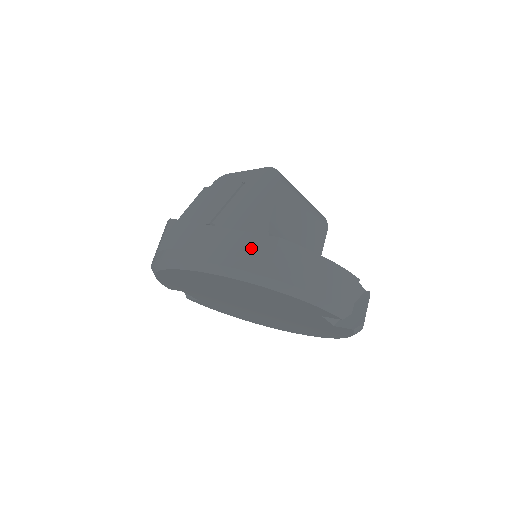
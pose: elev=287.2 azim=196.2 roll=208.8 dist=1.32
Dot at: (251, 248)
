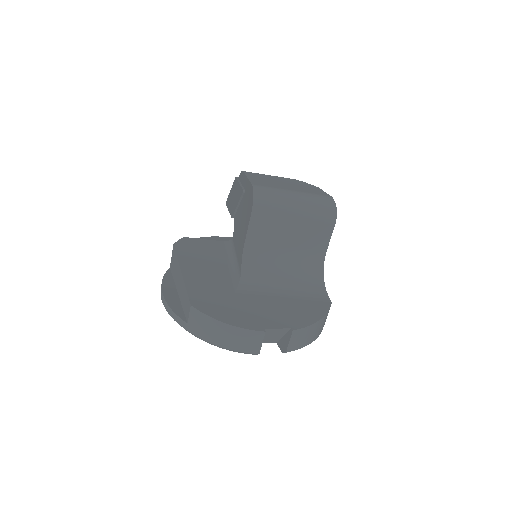
Dot at: (185, 302)
